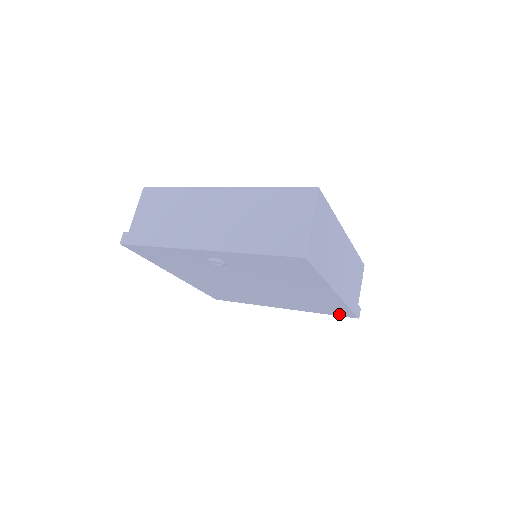
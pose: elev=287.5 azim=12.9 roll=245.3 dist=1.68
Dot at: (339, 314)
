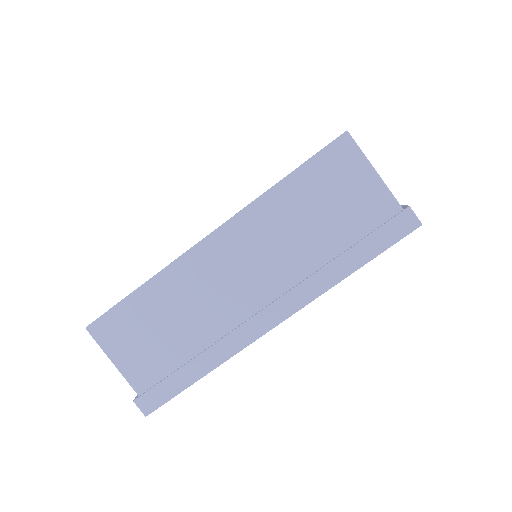
Dot at: occluded
